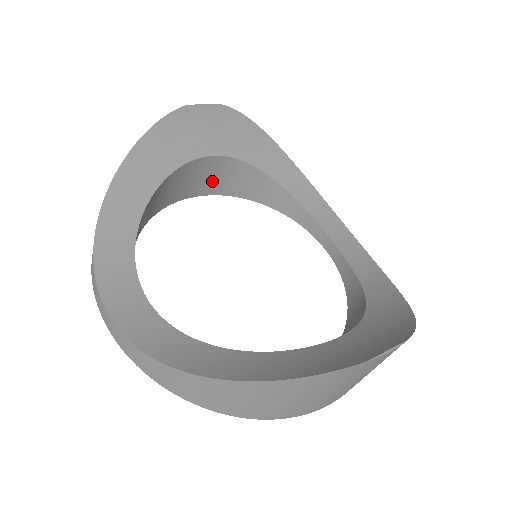
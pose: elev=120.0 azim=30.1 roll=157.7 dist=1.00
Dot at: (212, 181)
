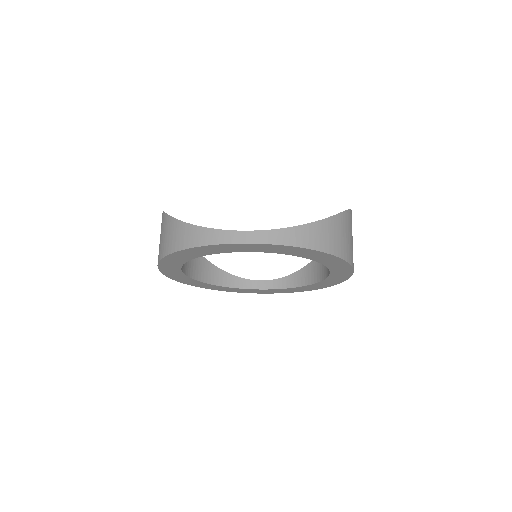
Dot at: (186, 262)
